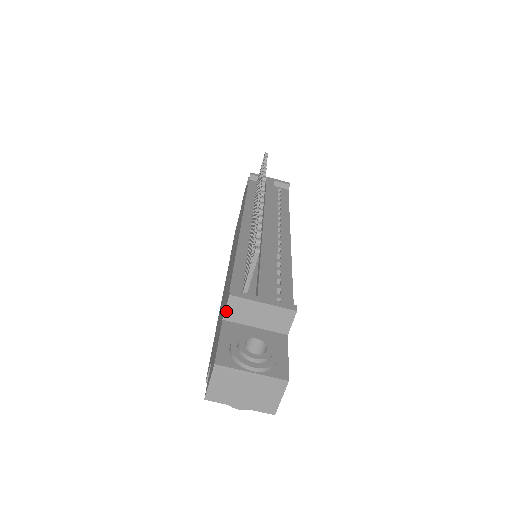
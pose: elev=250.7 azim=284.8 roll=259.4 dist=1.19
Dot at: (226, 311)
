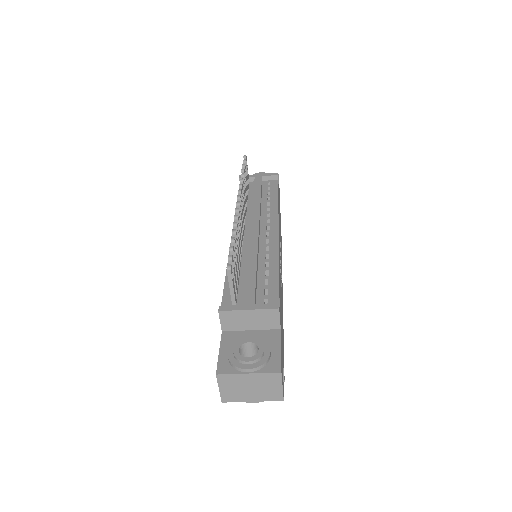
Dot at: (221, 324)
